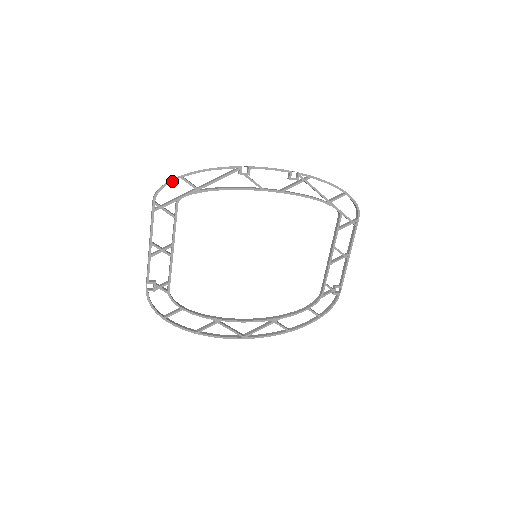
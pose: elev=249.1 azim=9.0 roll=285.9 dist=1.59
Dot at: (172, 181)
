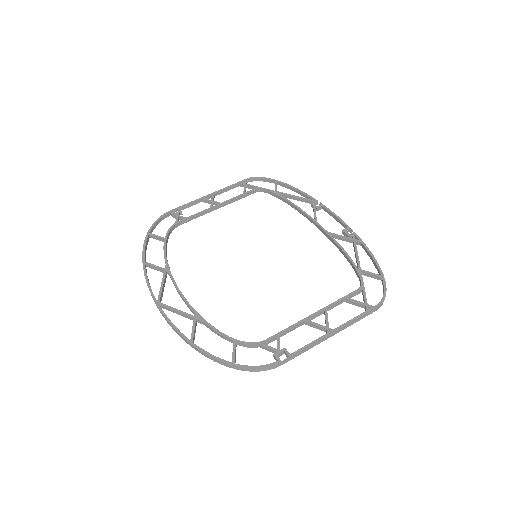
Dot at: (269, 179)
